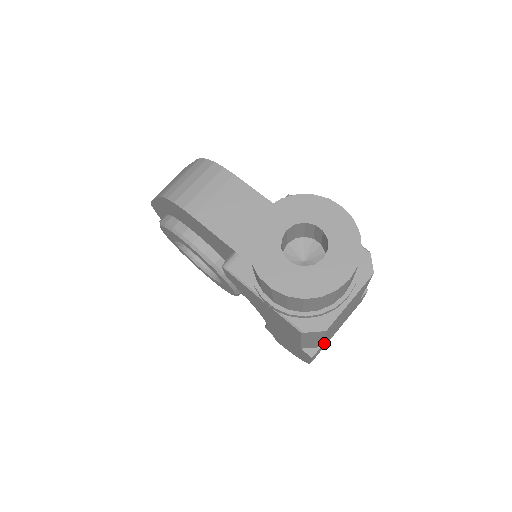
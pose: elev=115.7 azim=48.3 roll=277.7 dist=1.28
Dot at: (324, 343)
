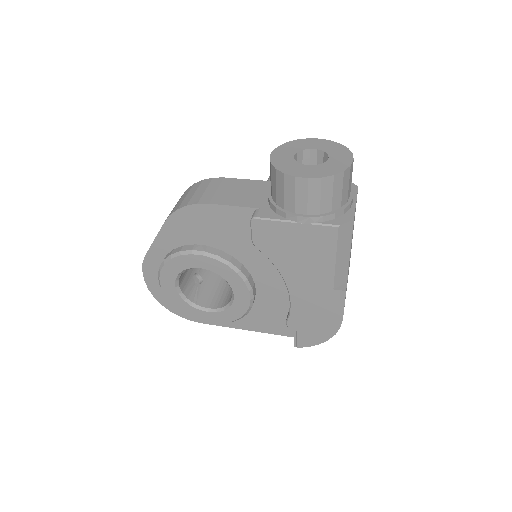
Dot at: occluded
